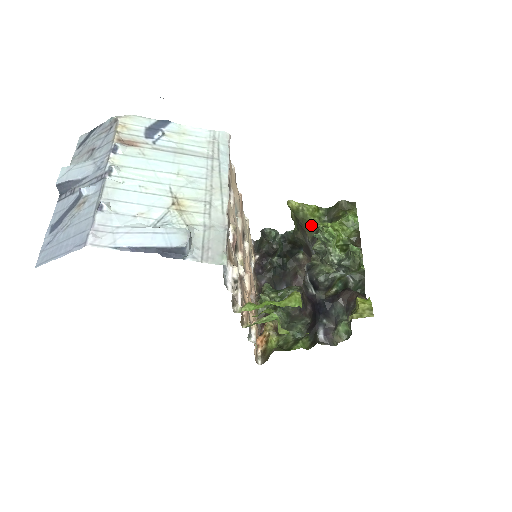
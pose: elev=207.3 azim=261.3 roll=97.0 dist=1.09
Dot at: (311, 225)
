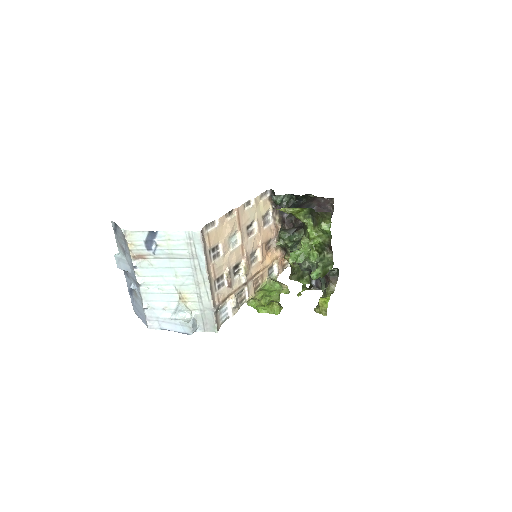
Dot at: (299, 219)
